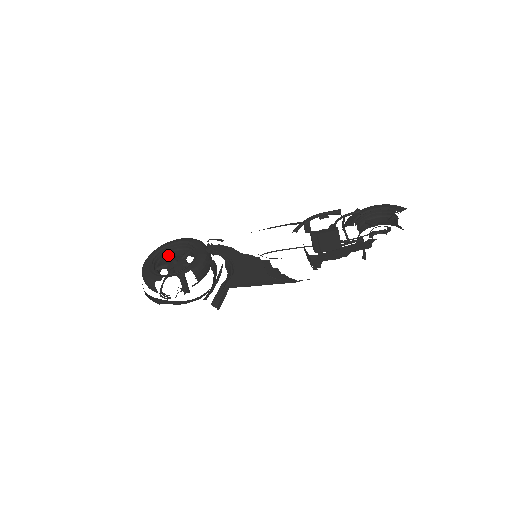
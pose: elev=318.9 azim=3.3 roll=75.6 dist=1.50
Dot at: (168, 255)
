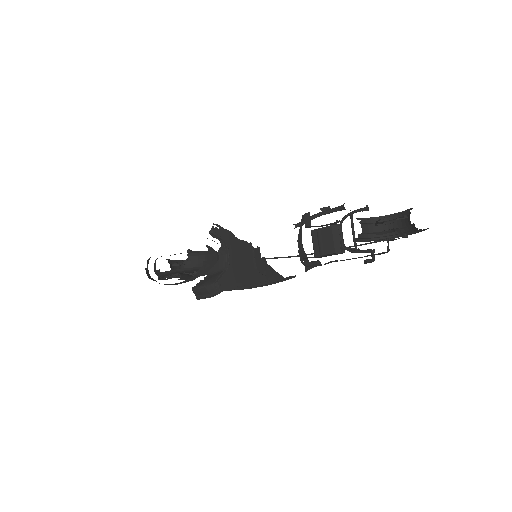
Dot at: occluded
